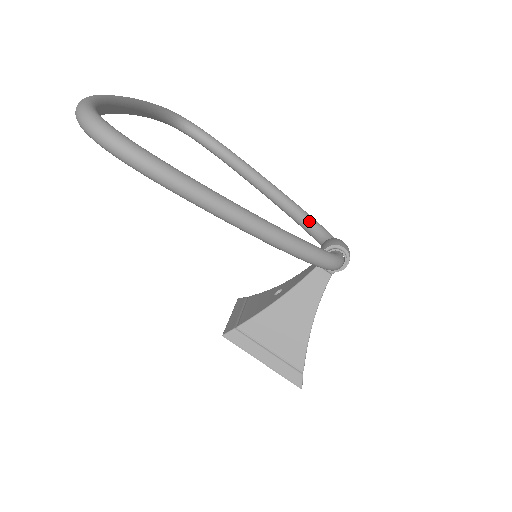
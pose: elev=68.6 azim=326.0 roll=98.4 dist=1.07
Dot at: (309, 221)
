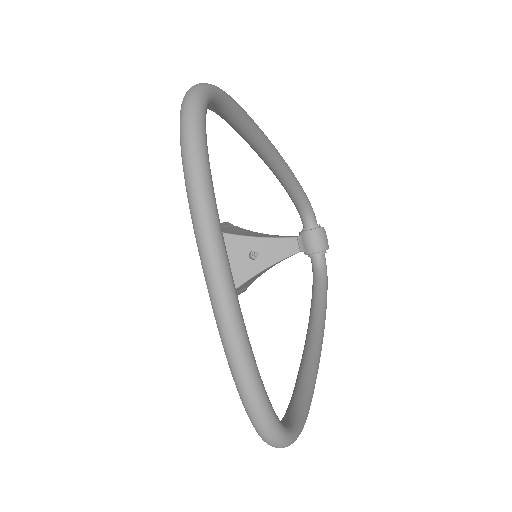
Dot at: (299, 196)
